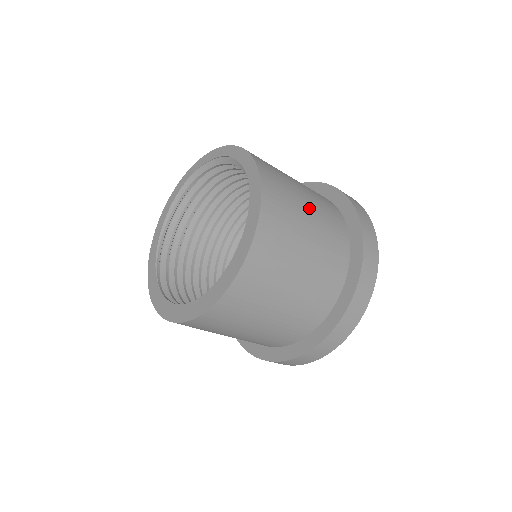
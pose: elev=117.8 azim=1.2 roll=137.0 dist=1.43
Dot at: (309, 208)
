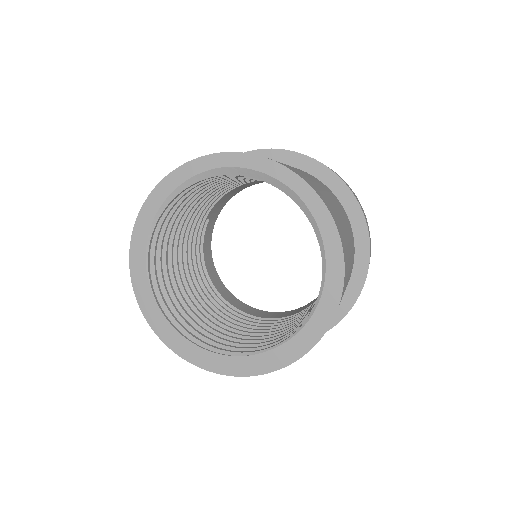
Dot at: (350, 266)
